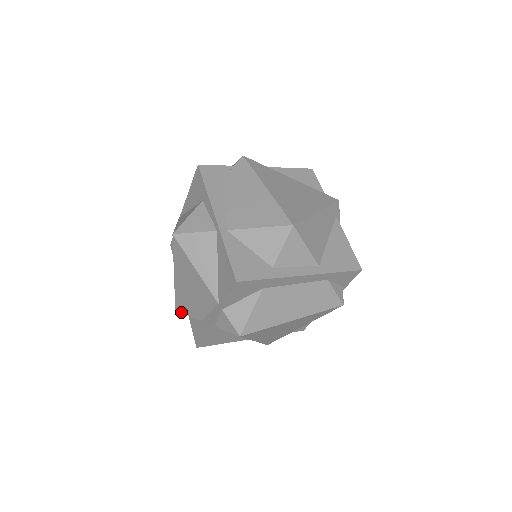
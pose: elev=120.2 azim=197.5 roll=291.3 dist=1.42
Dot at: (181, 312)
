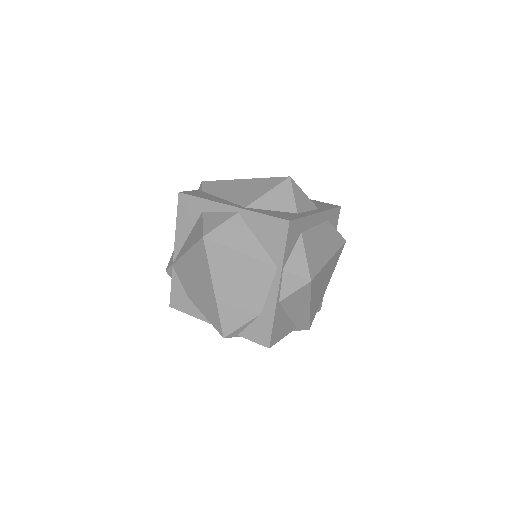
Dot at: (232, 332)
